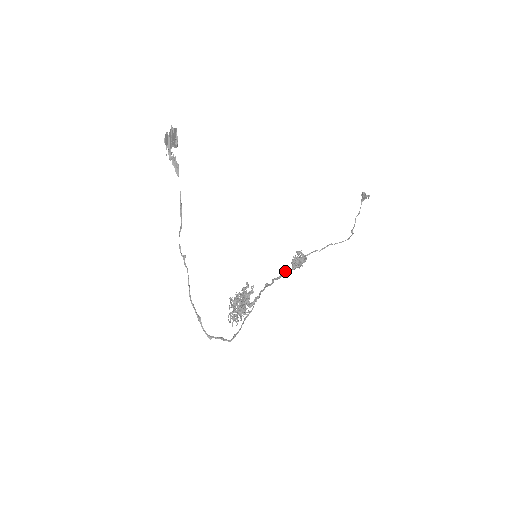
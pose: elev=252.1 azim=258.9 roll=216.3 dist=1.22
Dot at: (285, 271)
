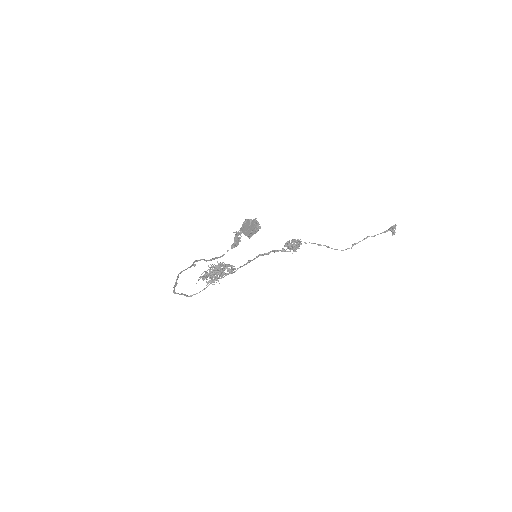
Dot at: (274, 251)
